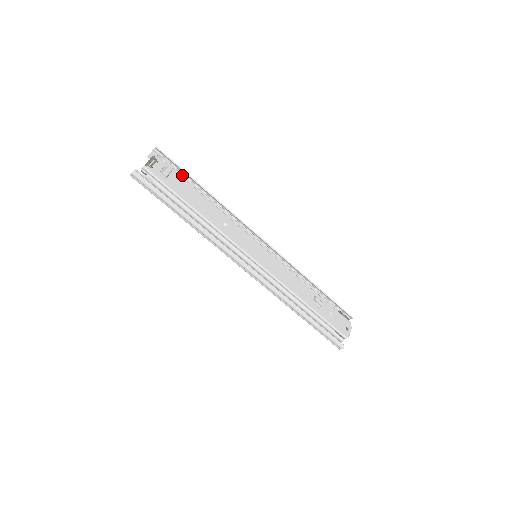
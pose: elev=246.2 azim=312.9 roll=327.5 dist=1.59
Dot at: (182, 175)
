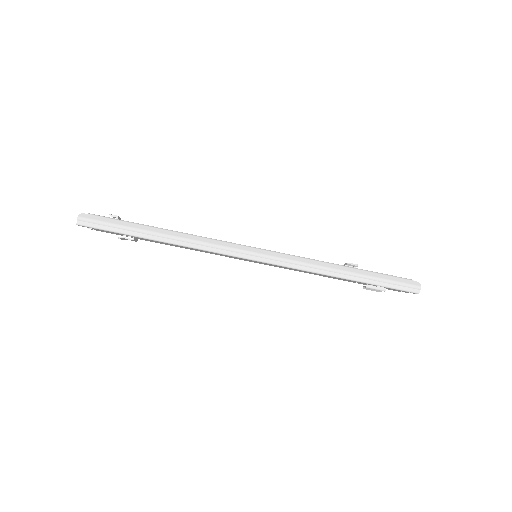
Dot at: occluded
